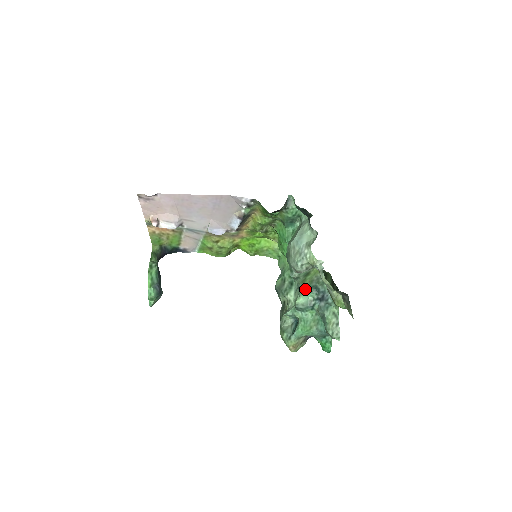
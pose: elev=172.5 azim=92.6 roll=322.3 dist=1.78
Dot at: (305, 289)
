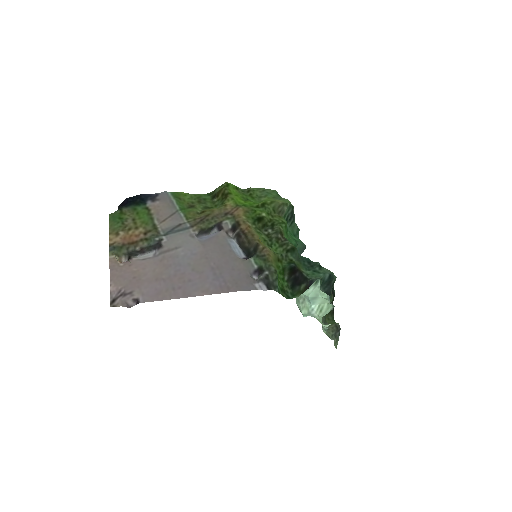
Dot at: occluded
